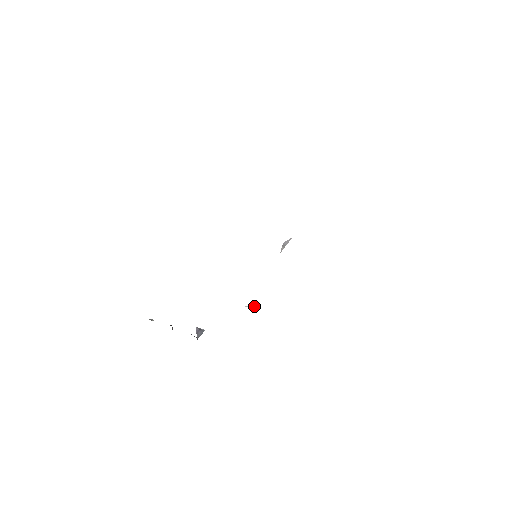
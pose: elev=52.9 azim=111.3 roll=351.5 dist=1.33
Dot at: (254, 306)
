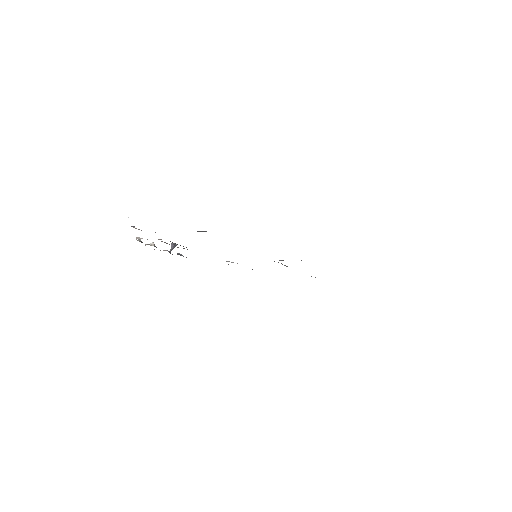
Dot at: occluded
